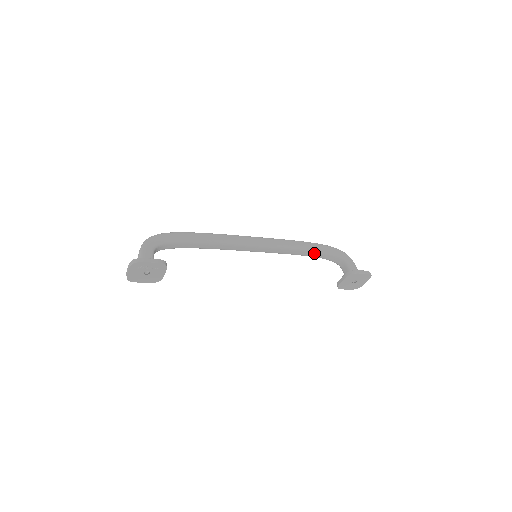
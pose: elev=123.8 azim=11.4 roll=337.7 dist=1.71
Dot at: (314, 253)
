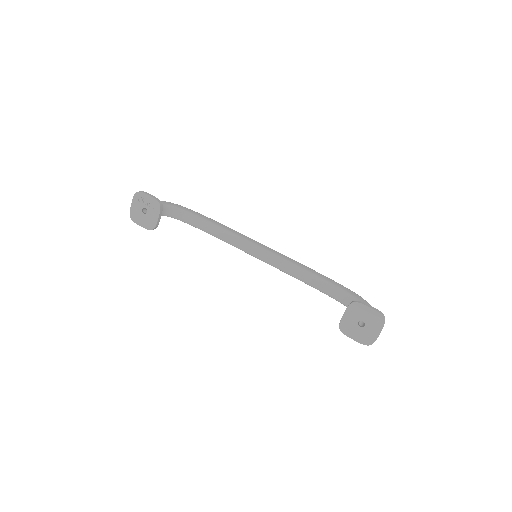
Dot at: (326, 286)
